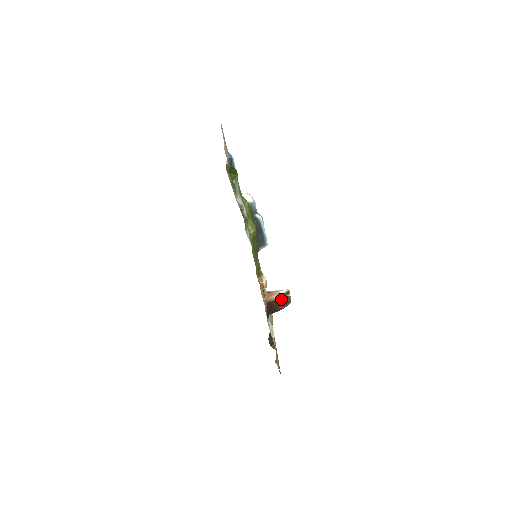
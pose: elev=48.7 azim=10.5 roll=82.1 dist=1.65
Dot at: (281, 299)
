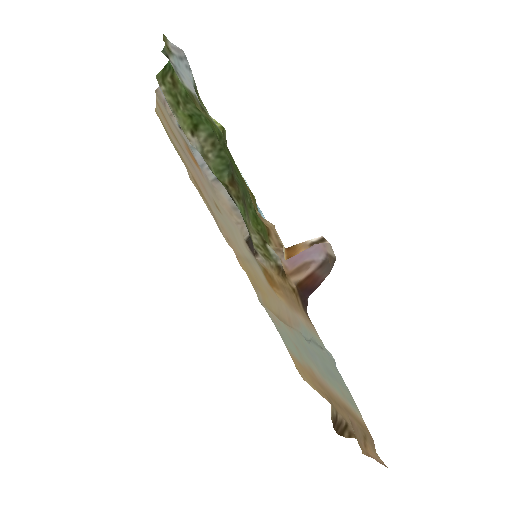
Dot at: (317, 268)
